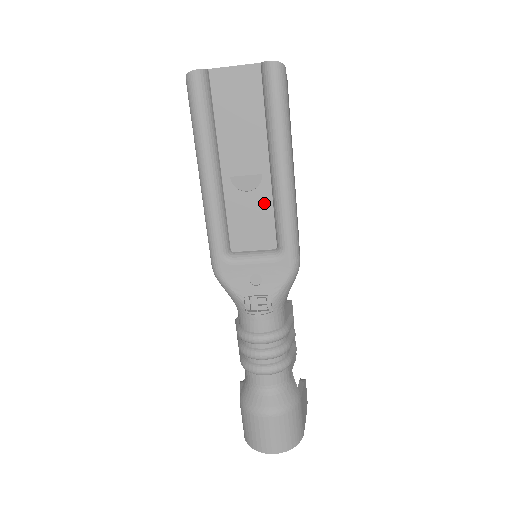
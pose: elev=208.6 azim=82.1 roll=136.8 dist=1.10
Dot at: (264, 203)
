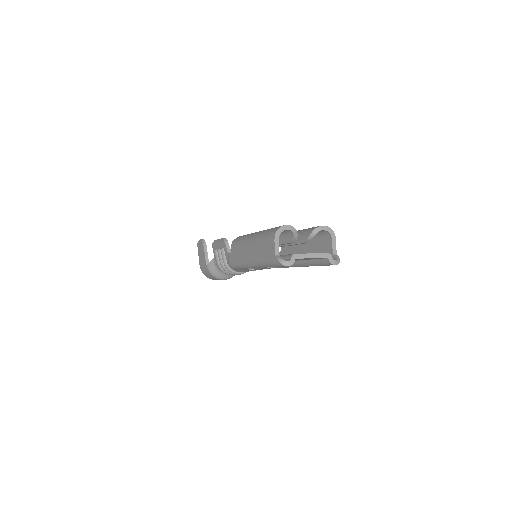
Dot at: occluded
